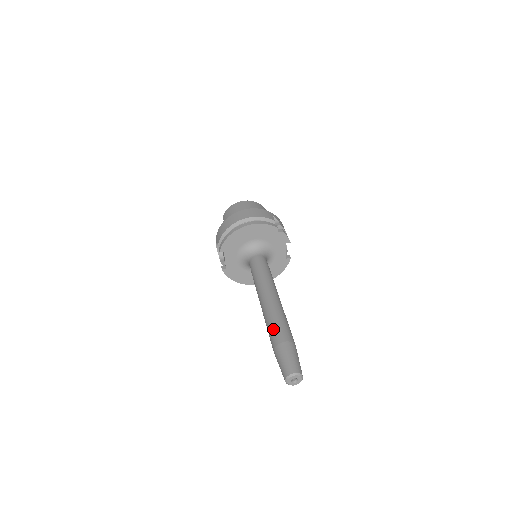
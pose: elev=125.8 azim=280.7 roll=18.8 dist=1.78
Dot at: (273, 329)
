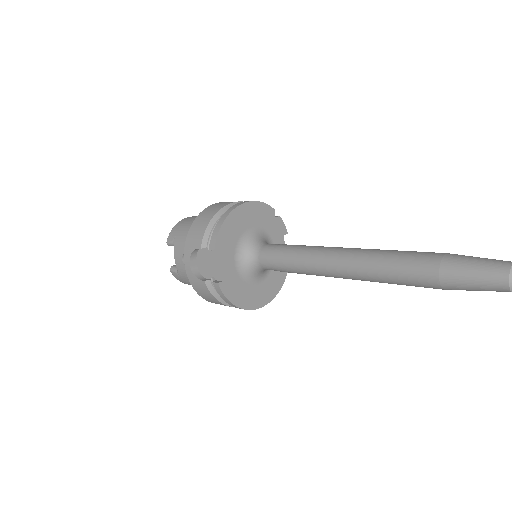
Dot at: (408, 257)
